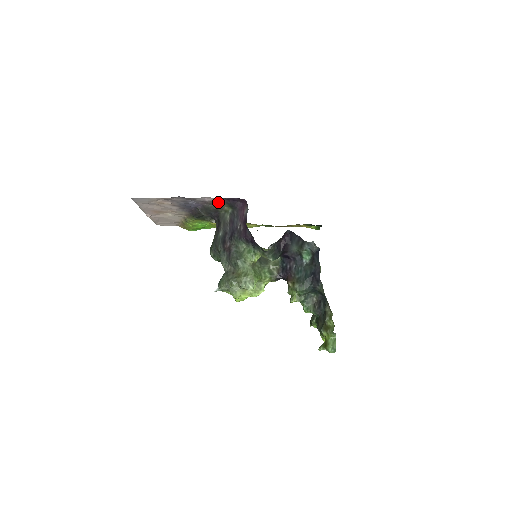
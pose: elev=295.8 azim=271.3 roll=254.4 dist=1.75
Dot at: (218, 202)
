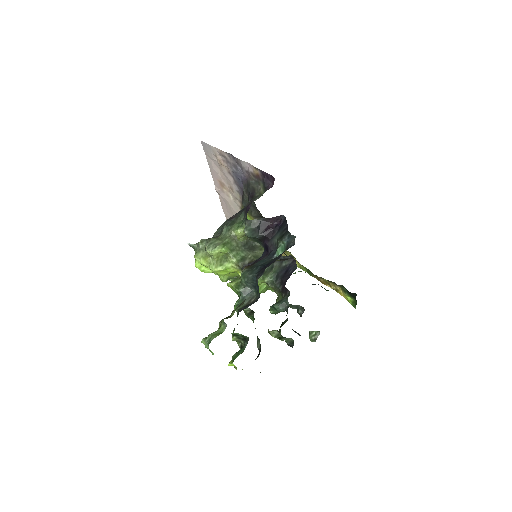
Dot at: (258, 178)
